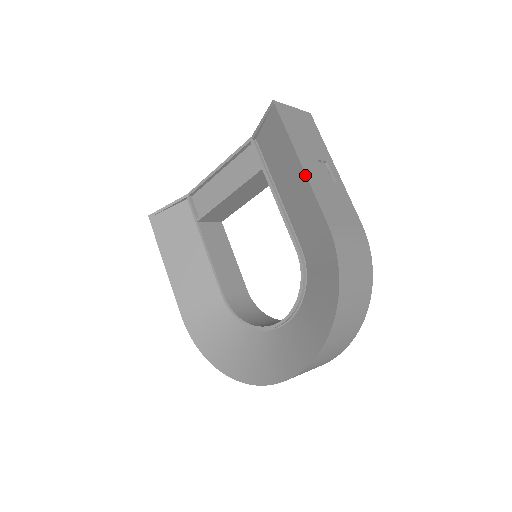
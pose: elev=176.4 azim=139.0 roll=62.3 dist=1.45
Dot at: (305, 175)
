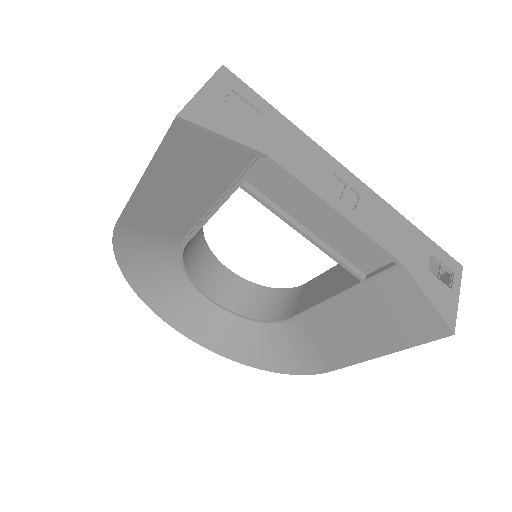
Dot at: (369, 359)
